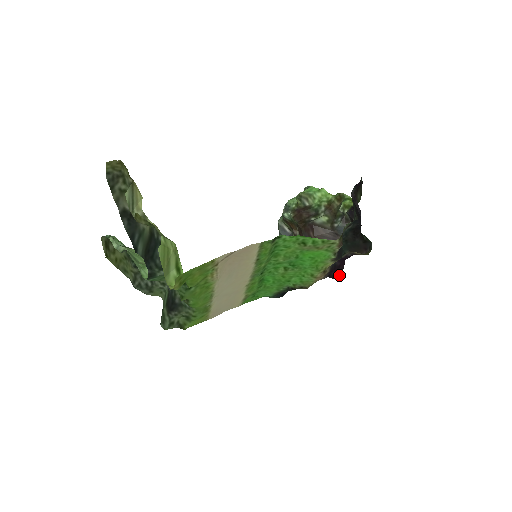
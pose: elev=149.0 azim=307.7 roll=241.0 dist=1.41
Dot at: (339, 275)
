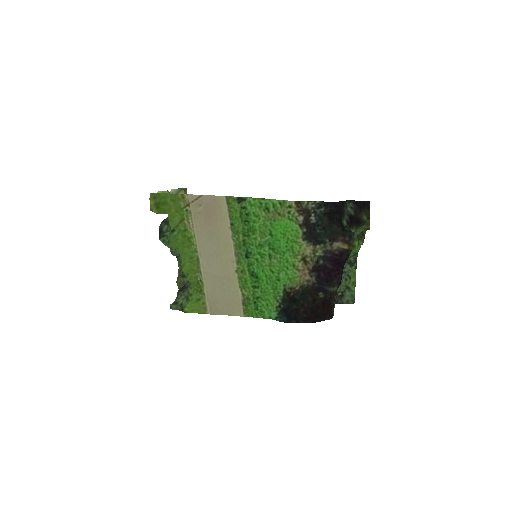
Dot at: (332, 281)
